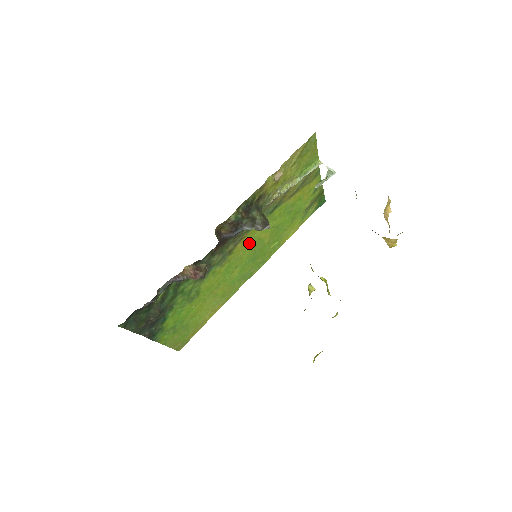
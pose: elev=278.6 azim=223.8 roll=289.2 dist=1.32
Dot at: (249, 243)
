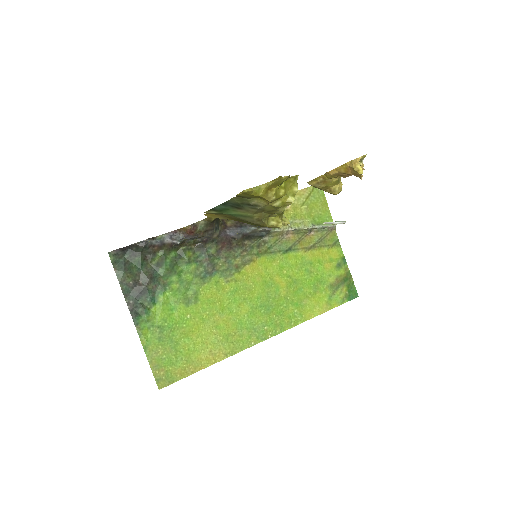
Dot at: (260, 276)
